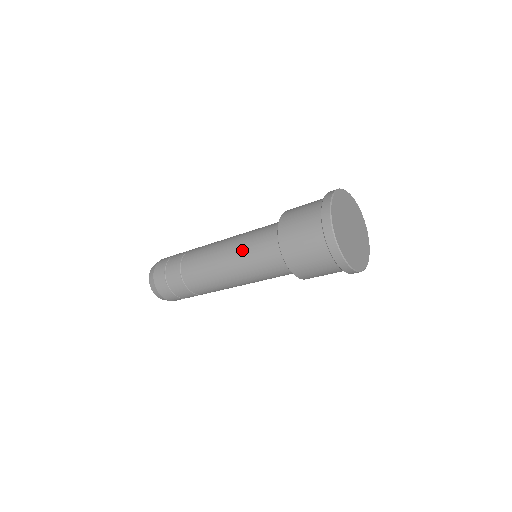
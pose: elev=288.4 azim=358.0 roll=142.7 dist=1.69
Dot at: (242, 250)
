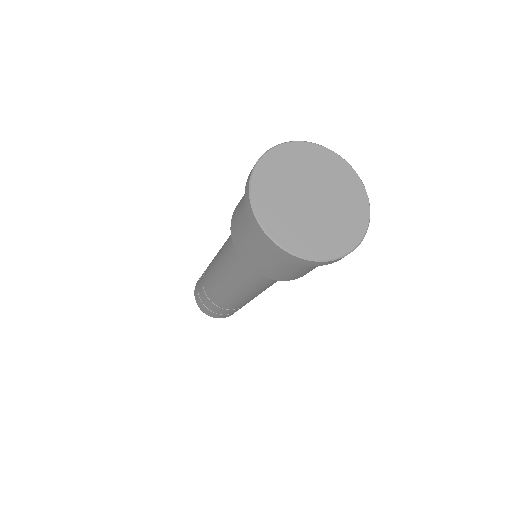
Dot at: (239, 280)
